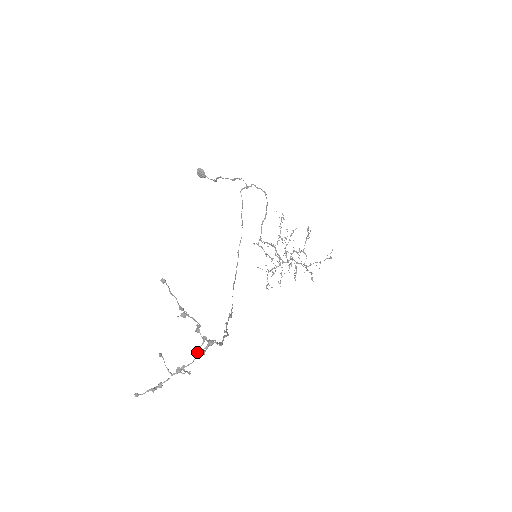
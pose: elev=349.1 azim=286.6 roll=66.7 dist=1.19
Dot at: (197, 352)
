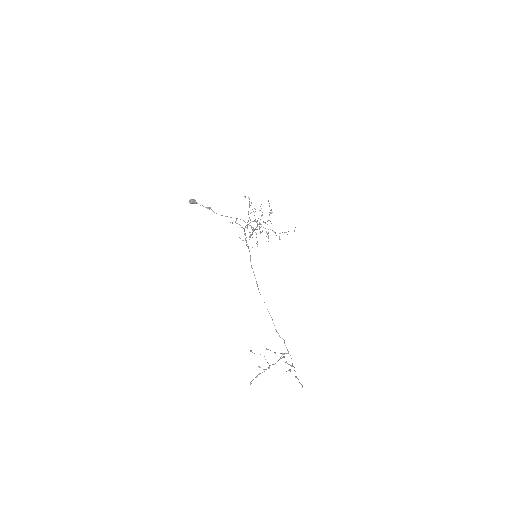
Dot at: occluded
